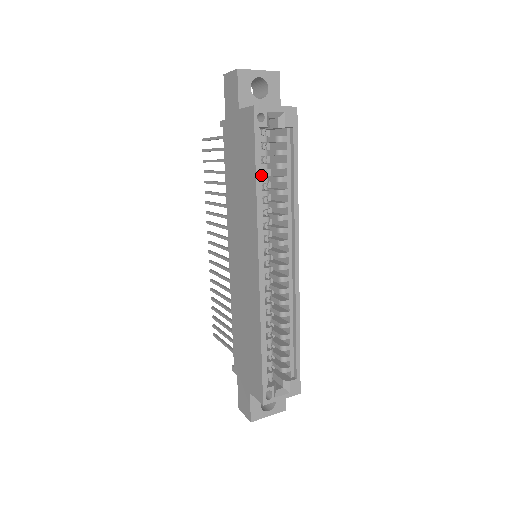
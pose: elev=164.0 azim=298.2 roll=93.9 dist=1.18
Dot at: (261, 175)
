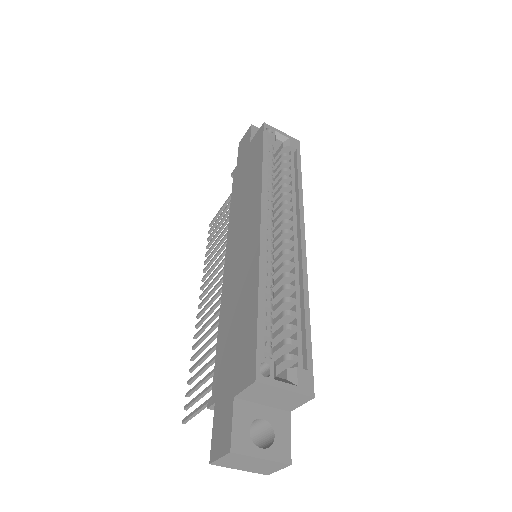
Dot at: (267, 165)
